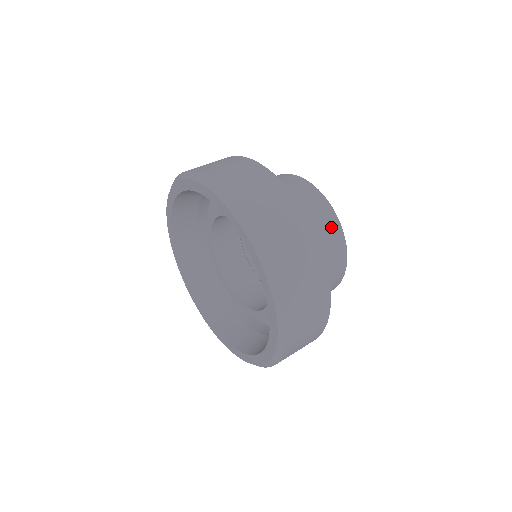
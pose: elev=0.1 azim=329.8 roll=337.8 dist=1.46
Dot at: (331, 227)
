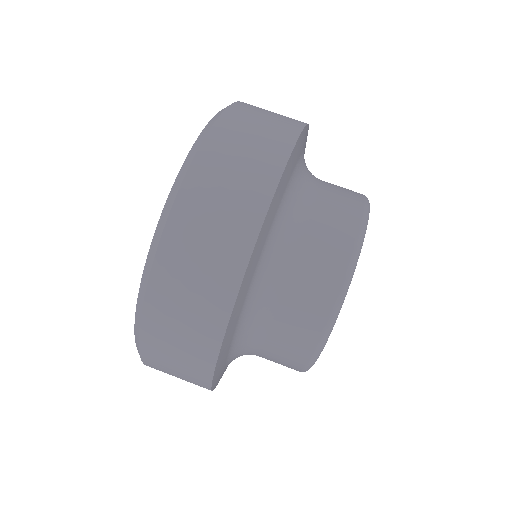
Dot at: (311, 319)
